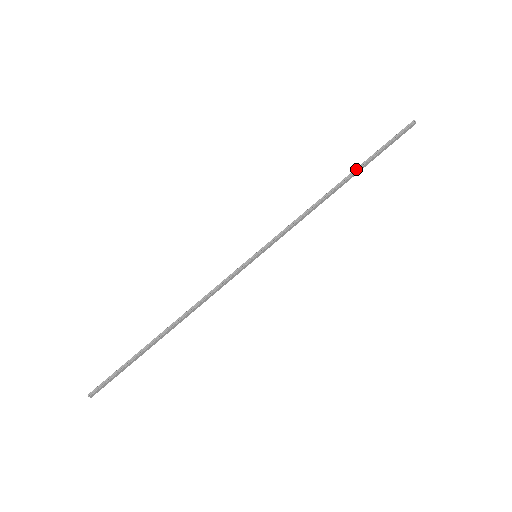
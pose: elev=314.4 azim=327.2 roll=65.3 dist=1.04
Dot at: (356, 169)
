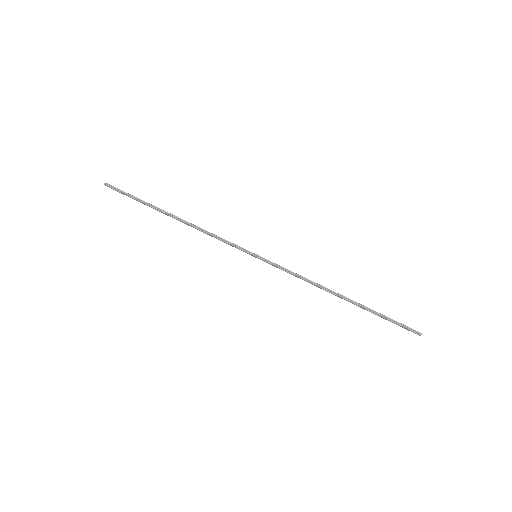
Dot at: (359, 304)
